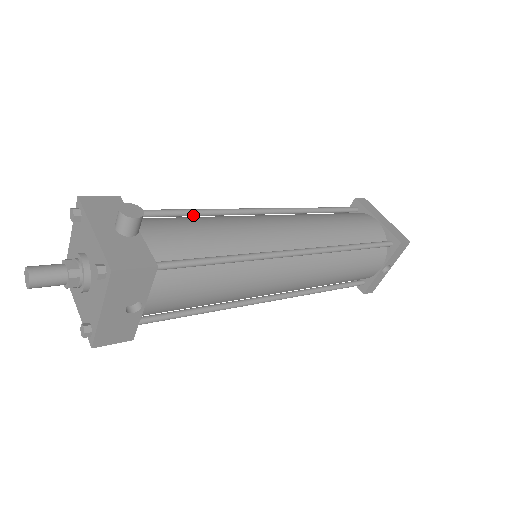
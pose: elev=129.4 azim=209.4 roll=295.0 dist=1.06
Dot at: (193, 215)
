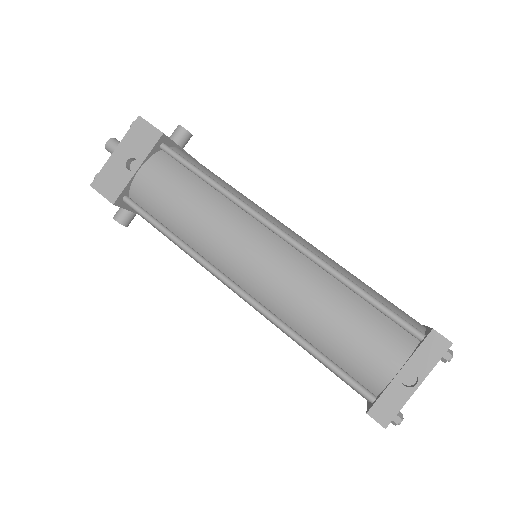
Dot at: occluded
